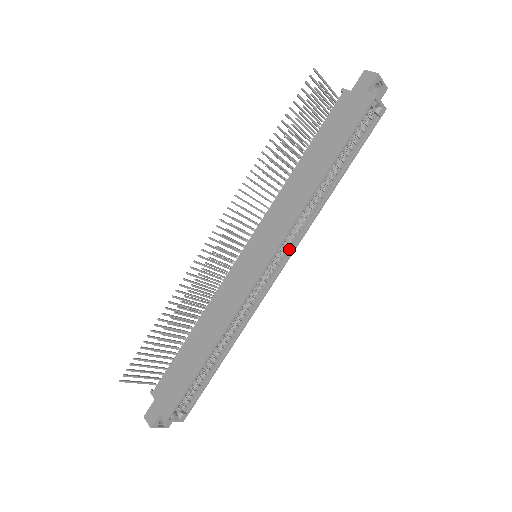
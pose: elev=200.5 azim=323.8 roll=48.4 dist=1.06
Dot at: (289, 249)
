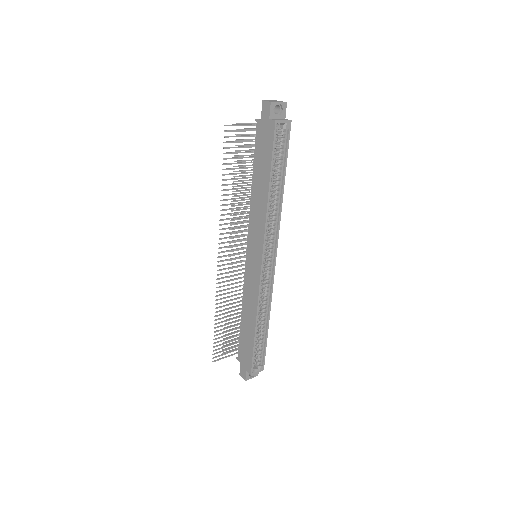
Dot at: (273, 244)
